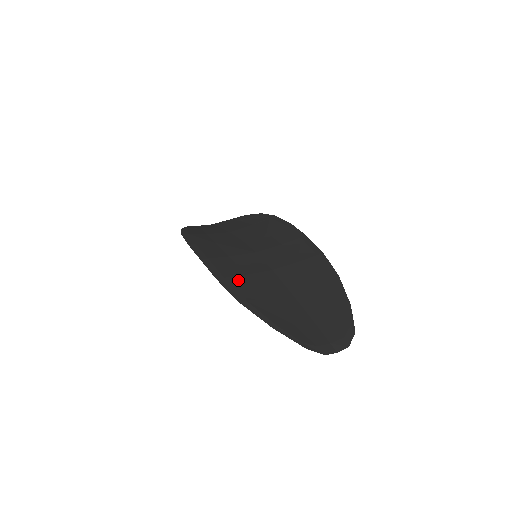
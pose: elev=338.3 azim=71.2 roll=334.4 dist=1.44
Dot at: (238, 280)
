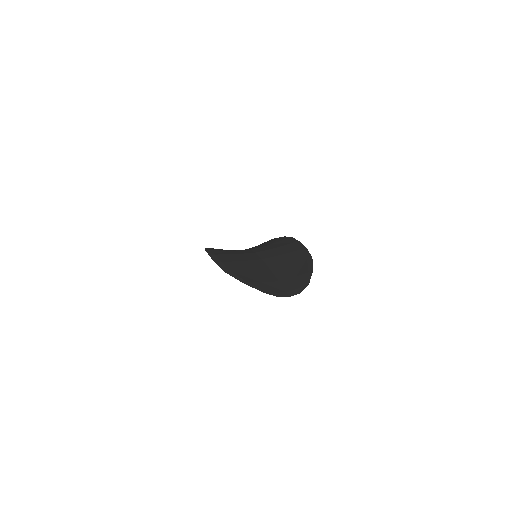
Dot at: (231, 263)
